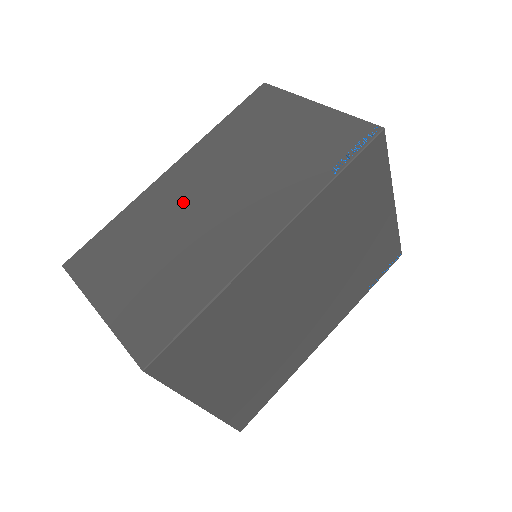
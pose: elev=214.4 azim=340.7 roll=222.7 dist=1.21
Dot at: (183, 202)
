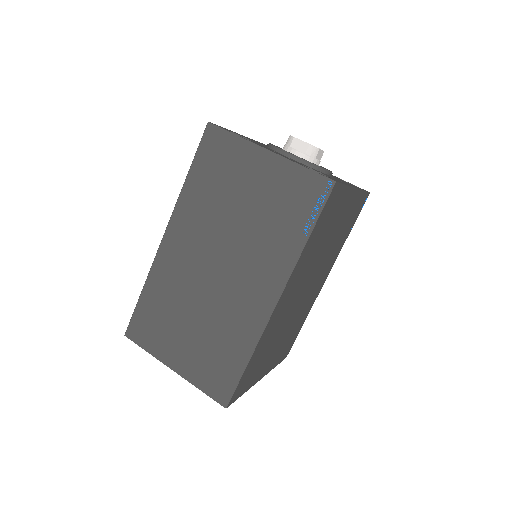
Dot at: (192, 271)
